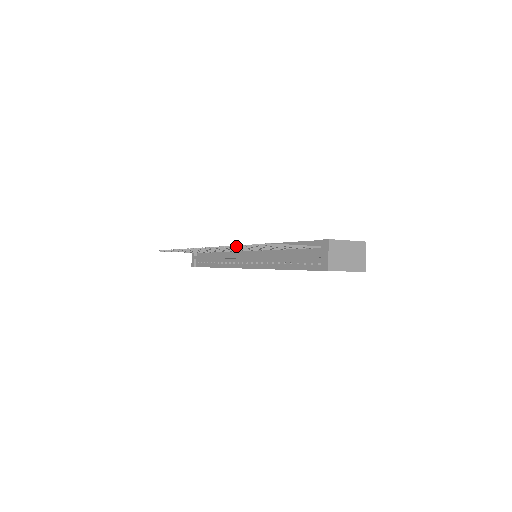
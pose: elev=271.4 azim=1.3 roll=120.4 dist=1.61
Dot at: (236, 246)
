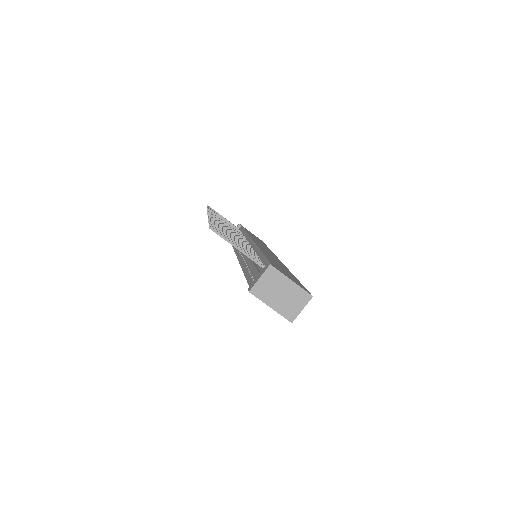
Dot at: occluded
